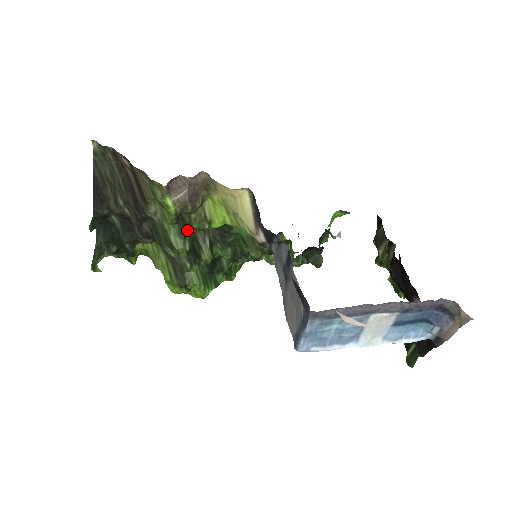
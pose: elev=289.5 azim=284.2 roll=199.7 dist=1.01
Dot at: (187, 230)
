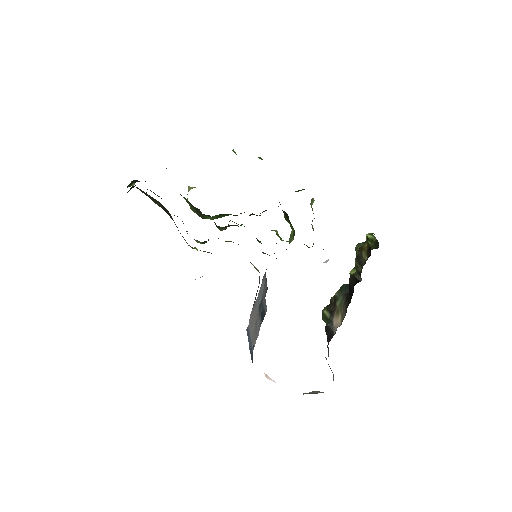
Dot at: occluded
